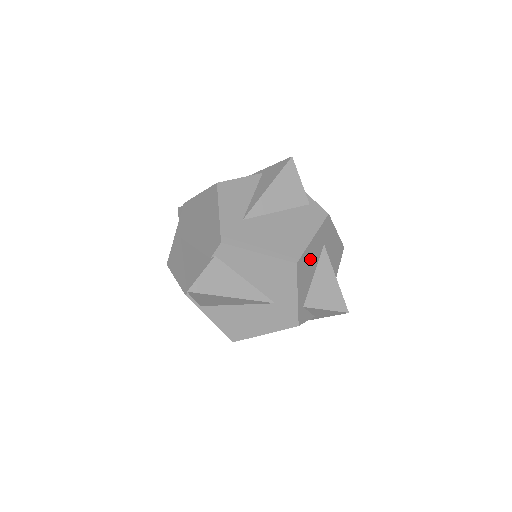
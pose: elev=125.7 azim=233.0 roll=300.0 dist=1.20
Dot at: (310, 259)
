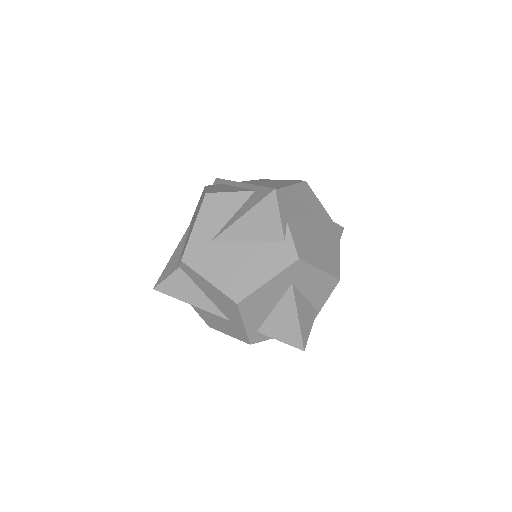
Dot at: (264, 297)
